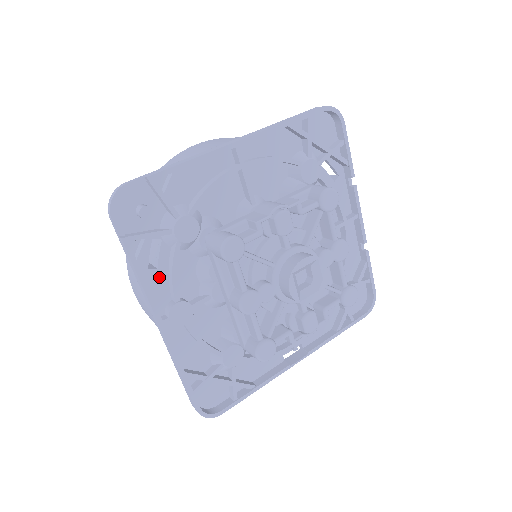
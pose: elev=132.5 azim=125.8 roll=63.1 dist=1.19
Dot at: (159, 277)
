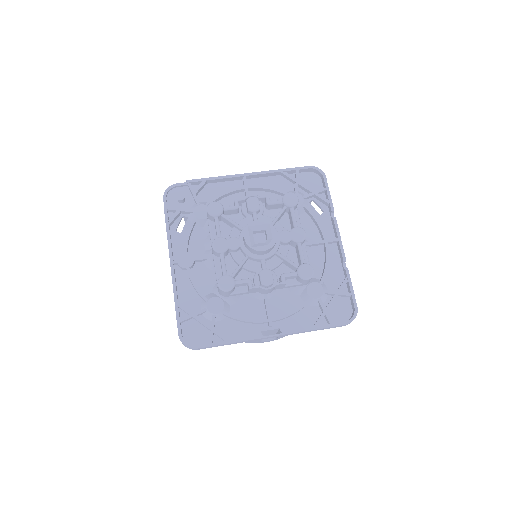
Dot at: (181, 238)
